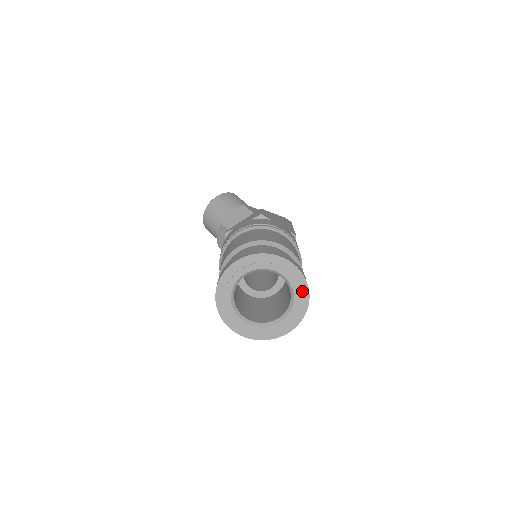
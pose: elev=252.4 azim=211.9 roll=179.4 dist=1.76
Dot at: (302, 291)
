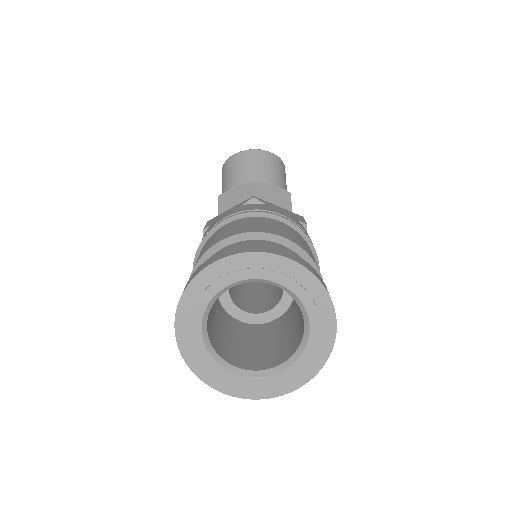
Dot at: (303, 372)
